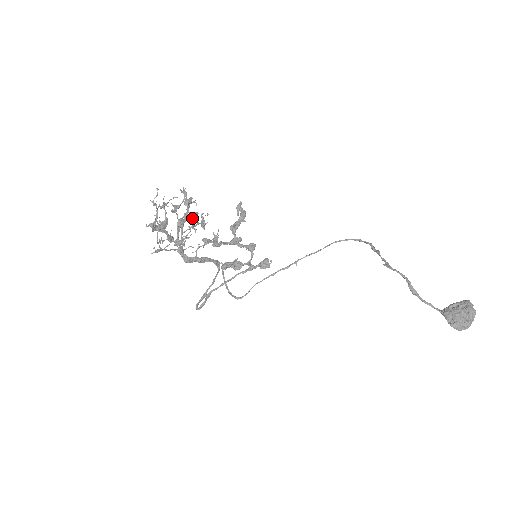
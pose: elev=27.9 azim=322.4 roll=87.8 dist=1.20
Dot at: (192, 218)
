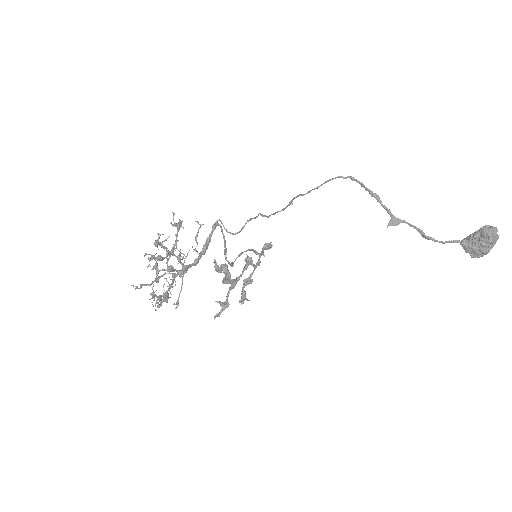
Dot at: (172, 252)
